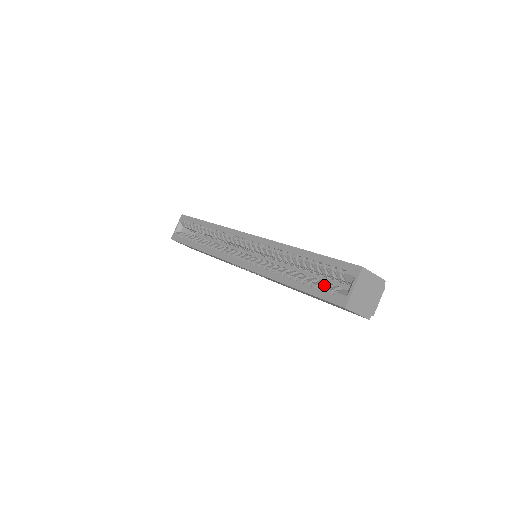
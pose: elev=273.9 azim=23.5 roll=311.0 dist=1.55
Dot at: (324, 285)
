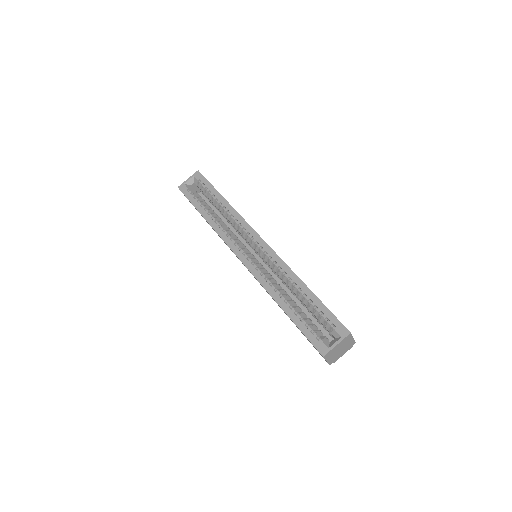
Dot at: (312, 327)
